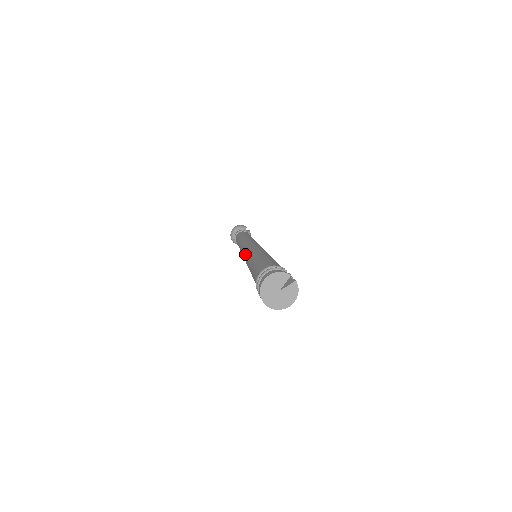
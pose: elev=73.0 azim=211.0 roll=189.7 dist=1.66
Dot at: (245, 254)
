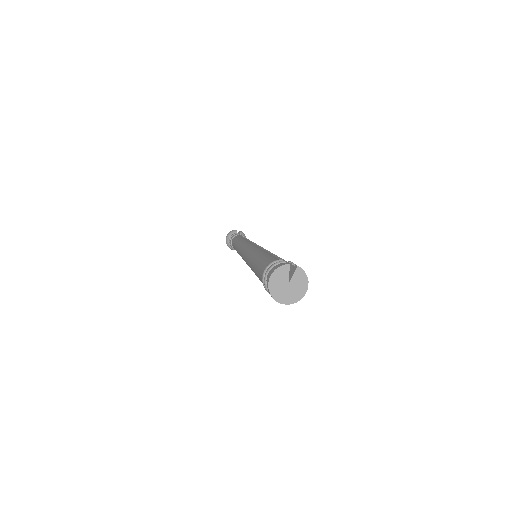
Dot at: (245, 261)
